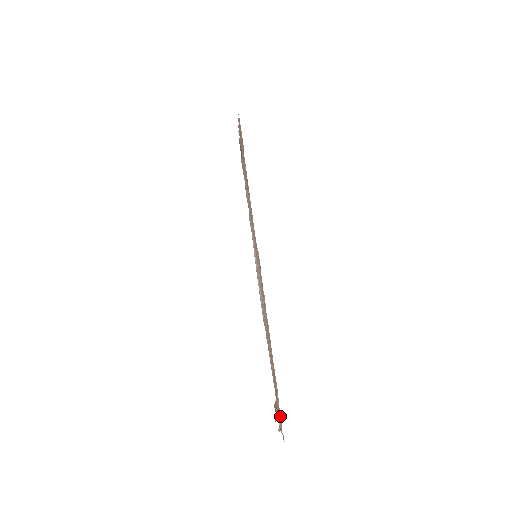
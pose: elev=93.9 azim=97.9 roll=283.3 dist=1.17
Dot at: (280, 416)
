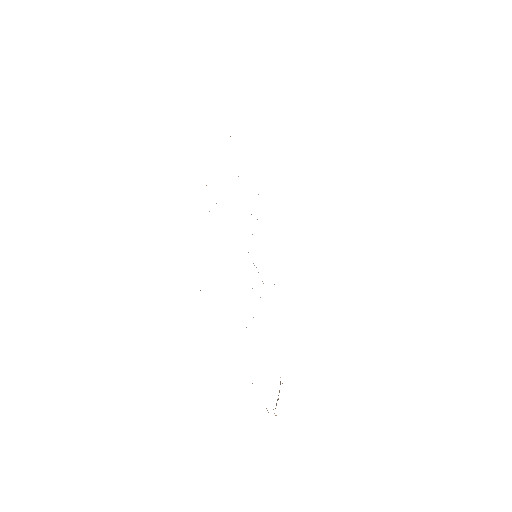
Dot at: occluded
